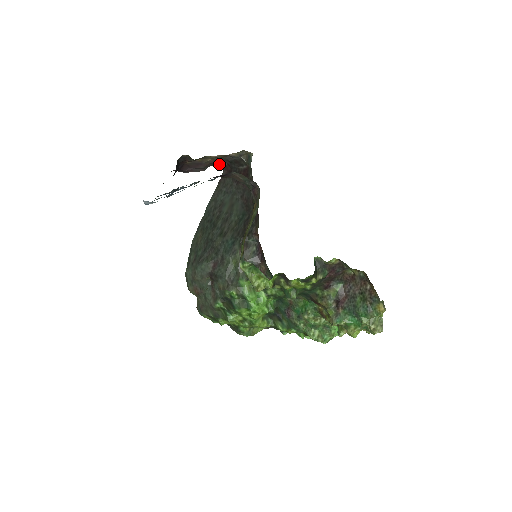
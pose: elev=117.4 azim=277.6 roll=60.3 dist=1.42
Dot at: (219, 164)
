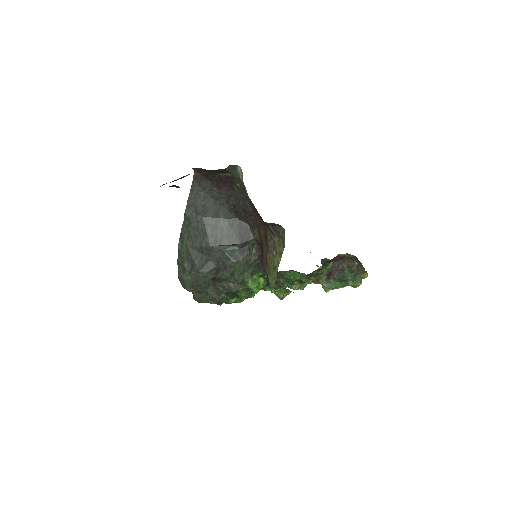
Dot at: occluded
